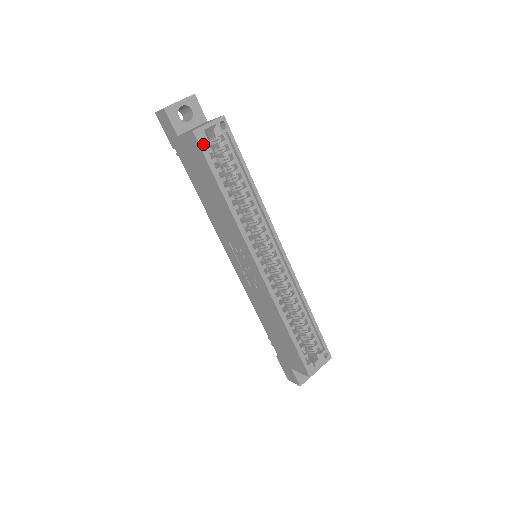
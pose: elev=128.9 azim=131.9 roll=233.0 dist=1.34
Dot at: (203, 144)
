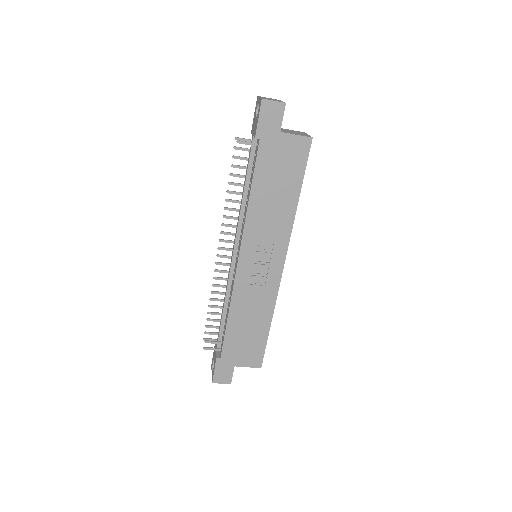
Dot at: (304, 150)
